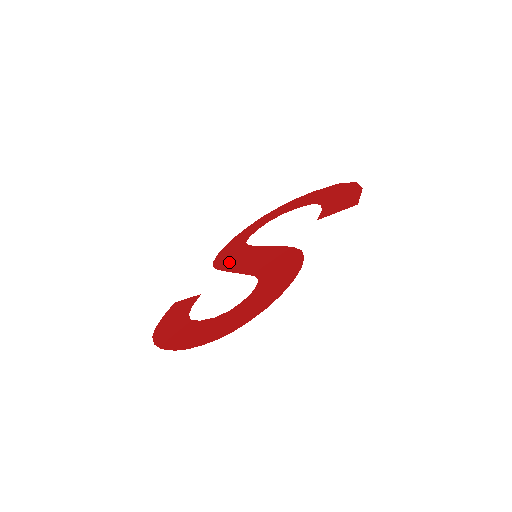
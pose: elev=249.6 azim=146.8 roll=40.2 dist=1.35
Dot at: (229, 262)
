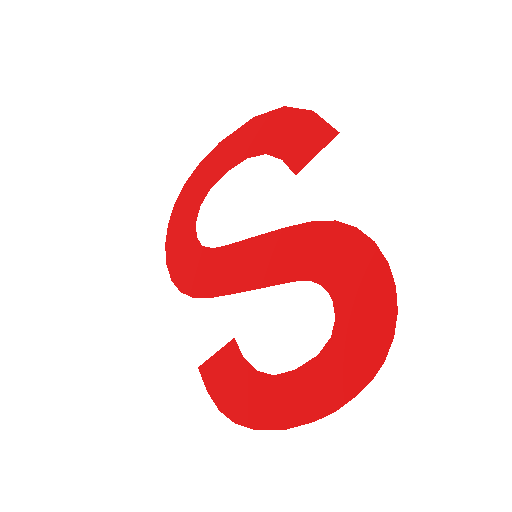
Dot at: (216, 281)
